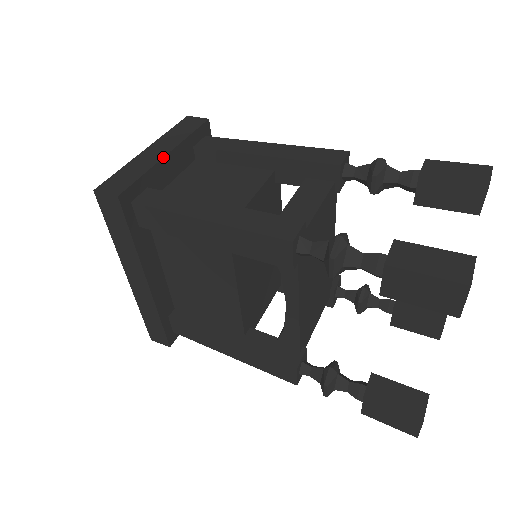
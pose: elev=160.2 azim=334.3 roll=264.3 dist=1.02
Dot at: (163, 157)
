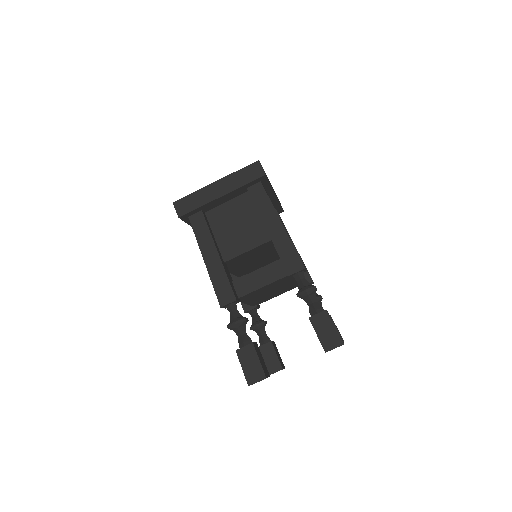
Dot at: (217, 198)
